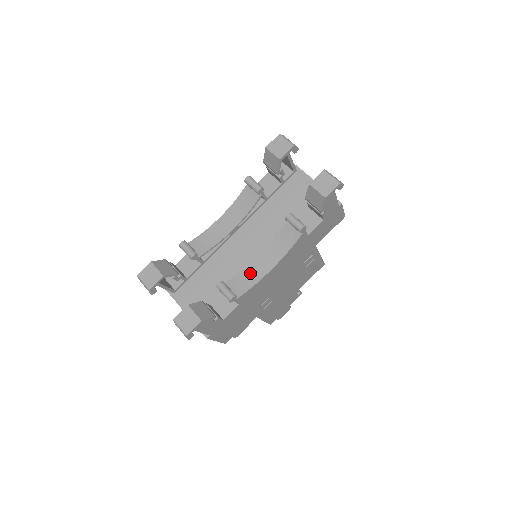
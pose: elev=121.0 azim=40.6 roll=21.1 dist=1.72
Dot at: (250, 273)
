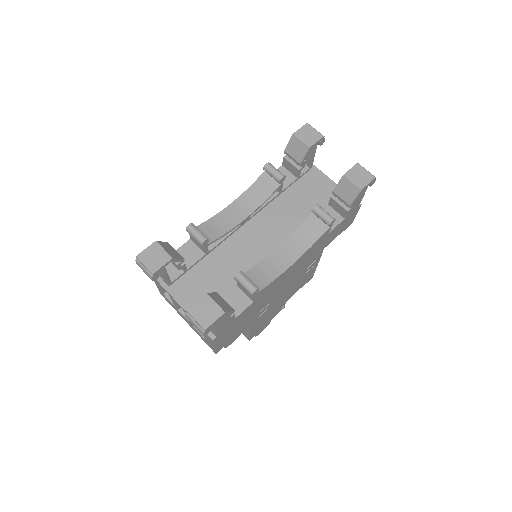
Dot at: (268, 267)
